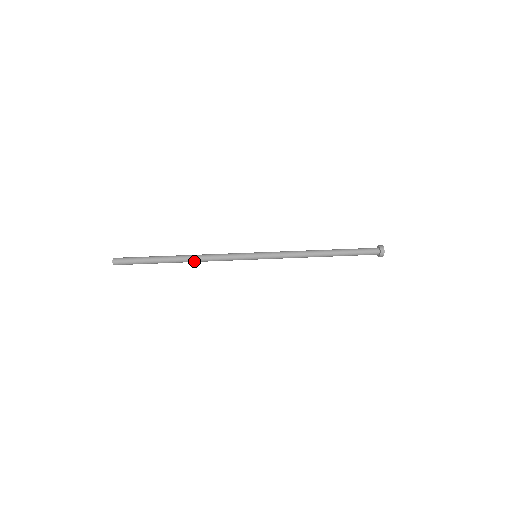
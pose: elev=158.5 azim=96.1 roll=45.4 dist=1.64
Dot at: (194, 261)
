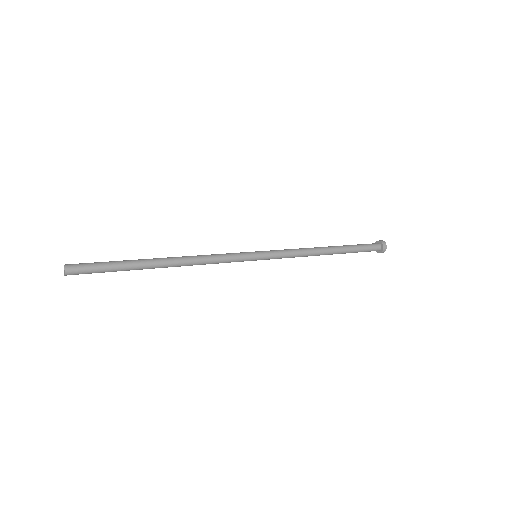
Dot at: (182, 261)
